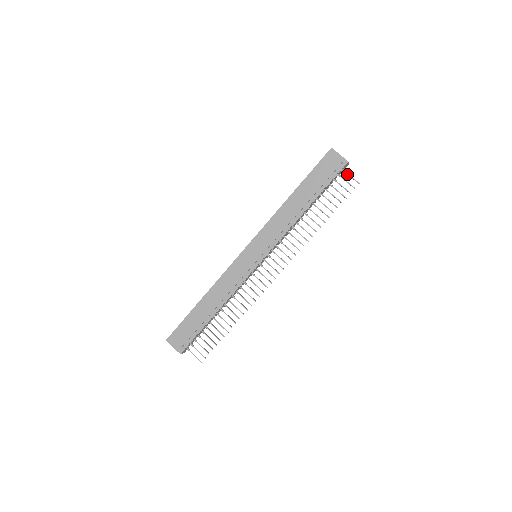
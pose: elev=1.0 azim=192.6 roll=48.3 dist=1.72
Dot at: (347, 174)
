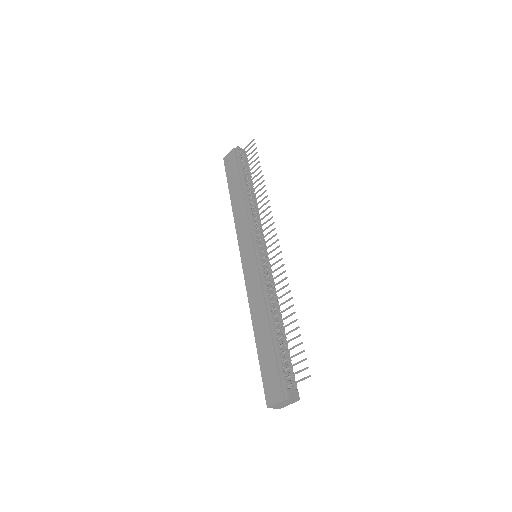
Dot at: (244, 149)
